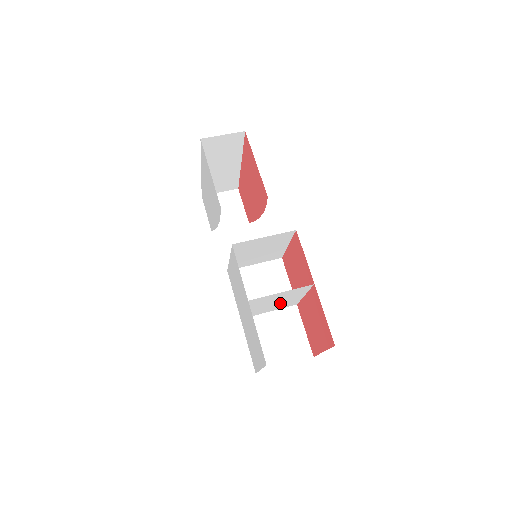
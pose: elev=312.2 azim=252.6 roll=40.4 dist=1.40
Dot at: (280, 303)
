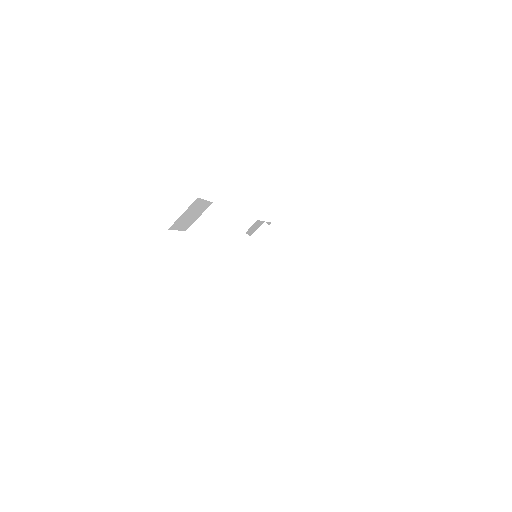
Dot at: (267, 248)
